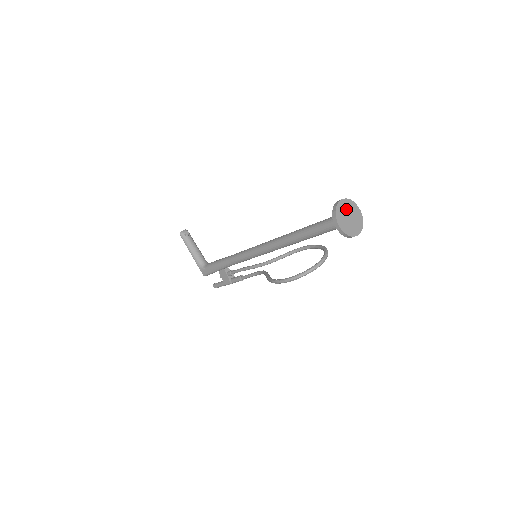
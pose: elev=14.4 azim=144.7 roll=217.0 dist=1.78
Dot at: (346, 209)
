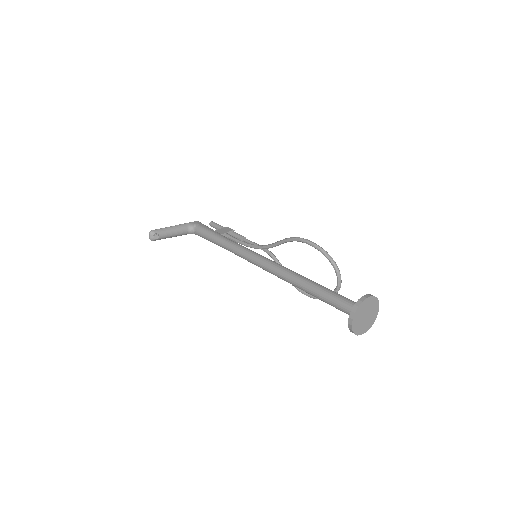
Dot at: (360, 318)
